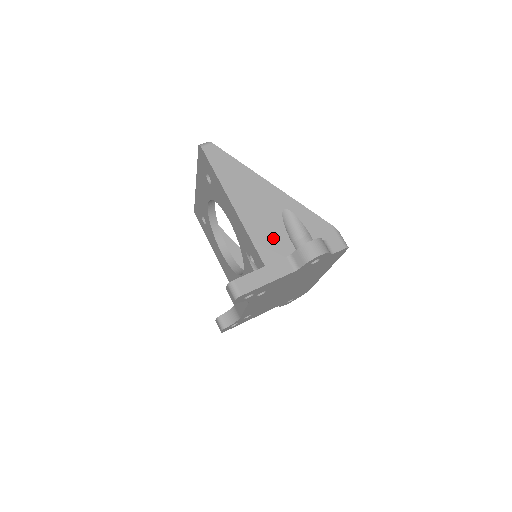
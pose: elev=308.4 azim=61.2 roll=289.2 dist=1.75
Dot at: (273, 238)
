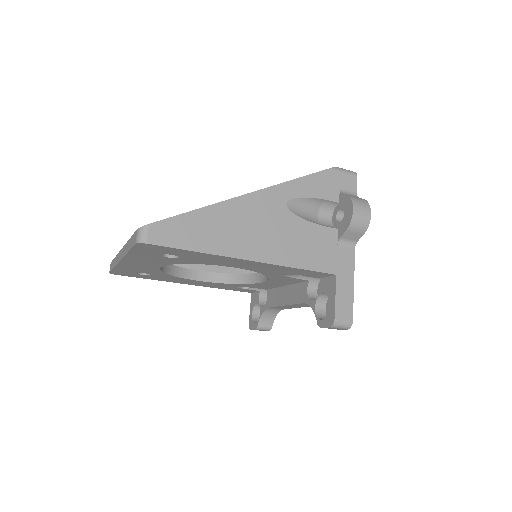
Dot at: (312, 243)
